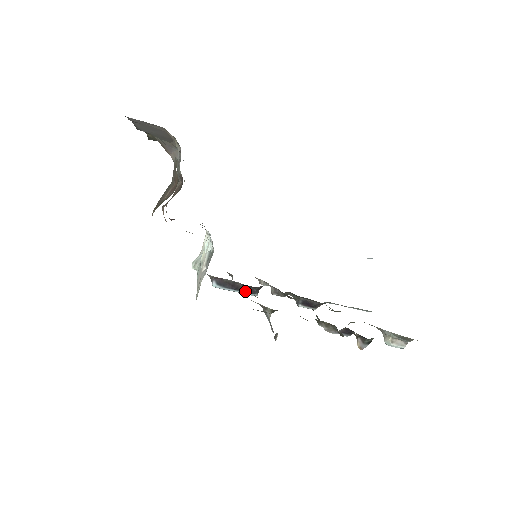
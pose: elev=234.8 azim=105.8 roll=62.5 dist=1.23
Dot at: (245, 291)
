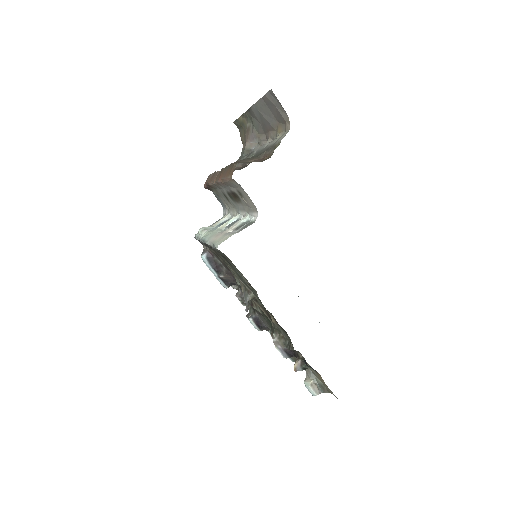
Dot at: (224, 277)
